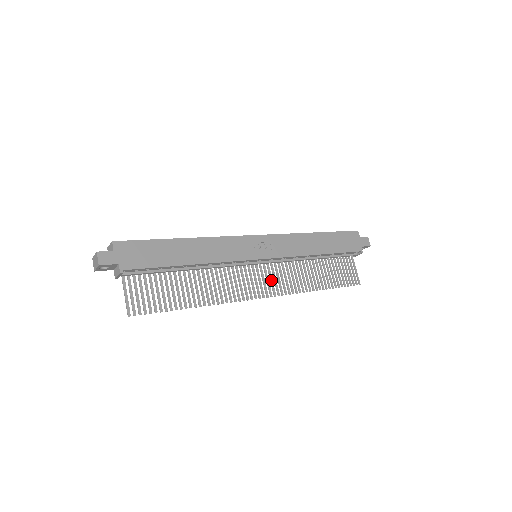
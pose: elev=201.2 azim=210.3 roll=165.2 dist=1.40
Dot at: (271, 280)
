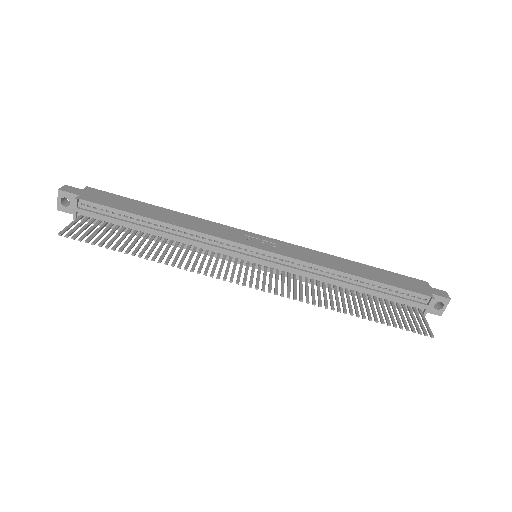
Dot at: (270, 280)
